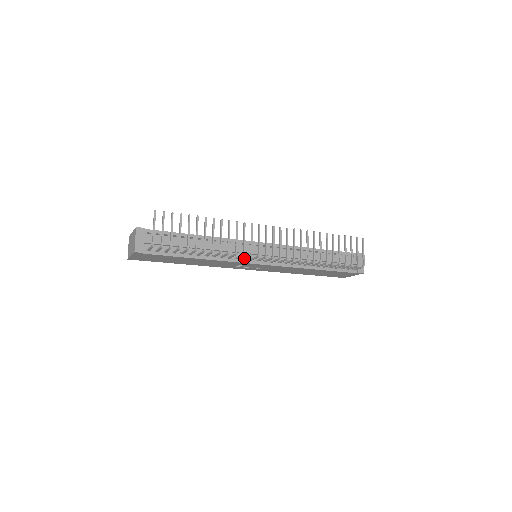
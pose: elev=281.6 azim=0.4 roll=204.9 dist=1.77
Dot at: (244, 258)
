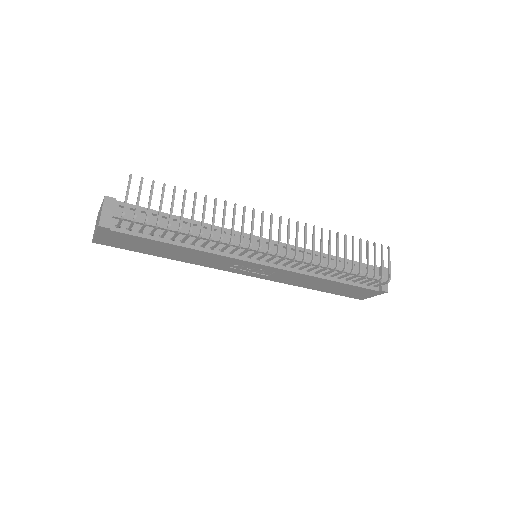
Dot at: (241, 253)
